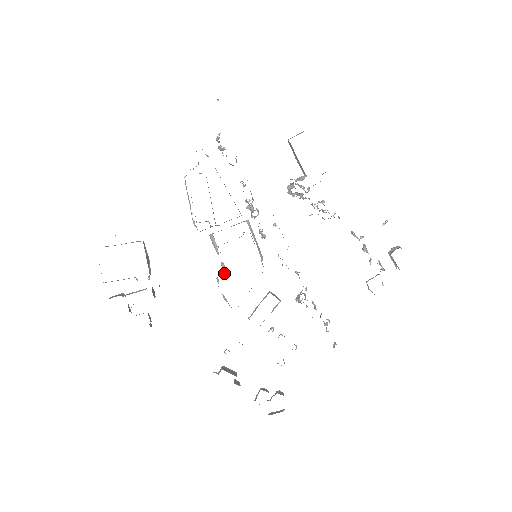
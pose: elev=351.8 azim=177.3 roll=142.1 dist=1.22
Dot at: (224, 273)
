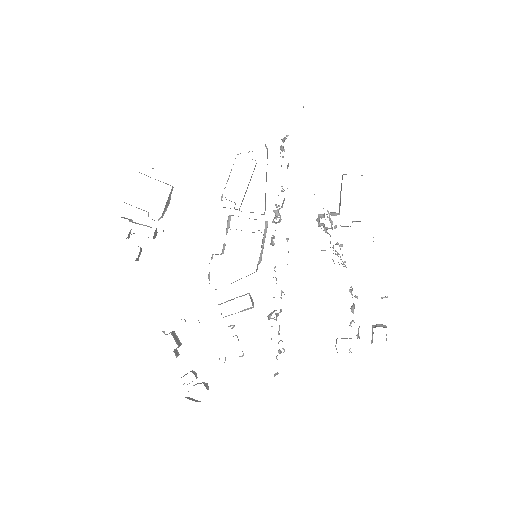
Dot at: (221, 254)
